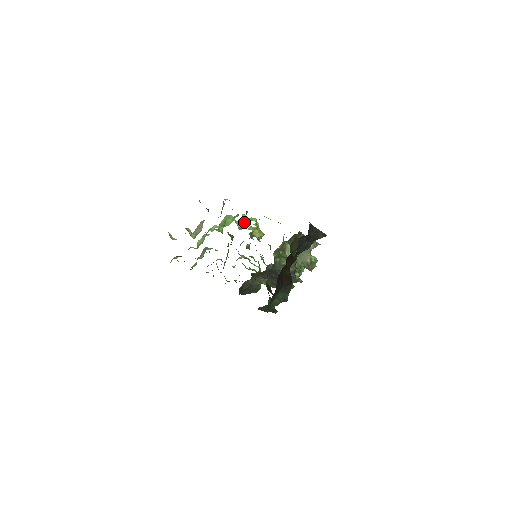
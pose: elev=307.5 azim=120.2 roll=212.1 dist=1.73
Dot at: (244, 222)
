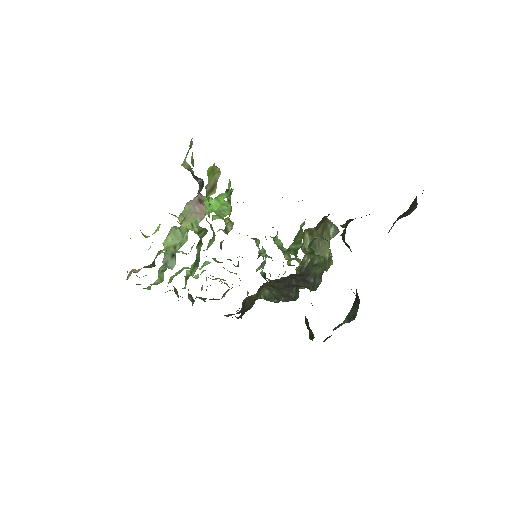
Dot at: occluded
